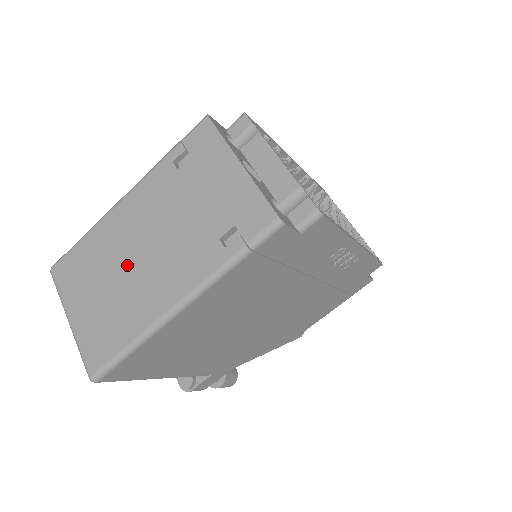
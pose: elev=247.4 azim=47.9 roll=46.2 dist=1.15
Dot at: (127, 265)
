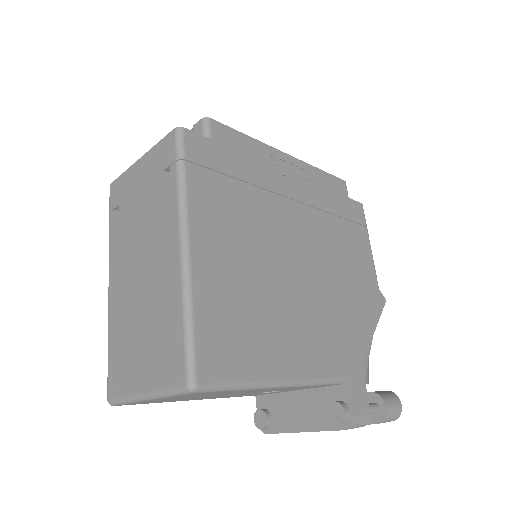
Dot at: (140, 296)
